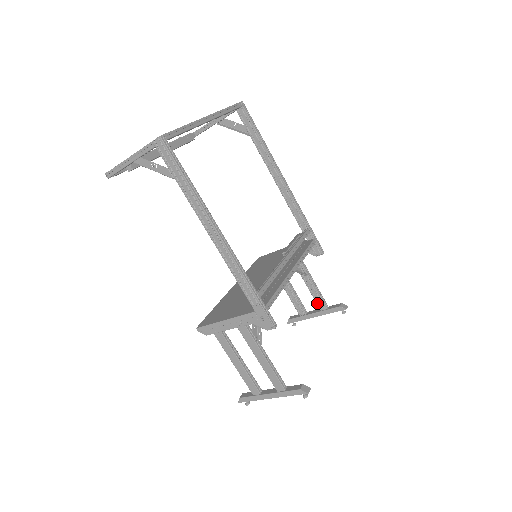
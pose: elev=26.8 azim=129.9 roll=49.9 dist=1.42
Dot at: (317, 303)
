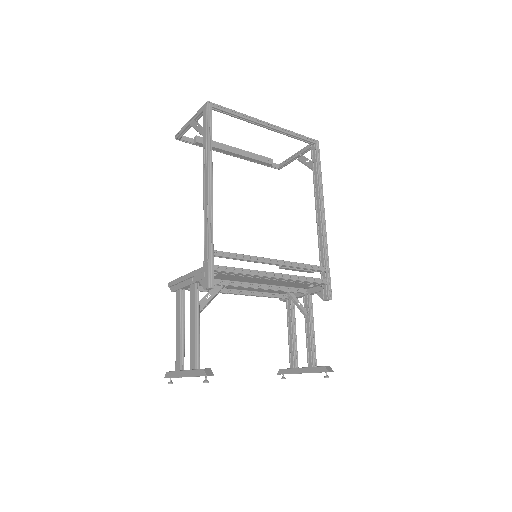
Dot at: (308, 356)
